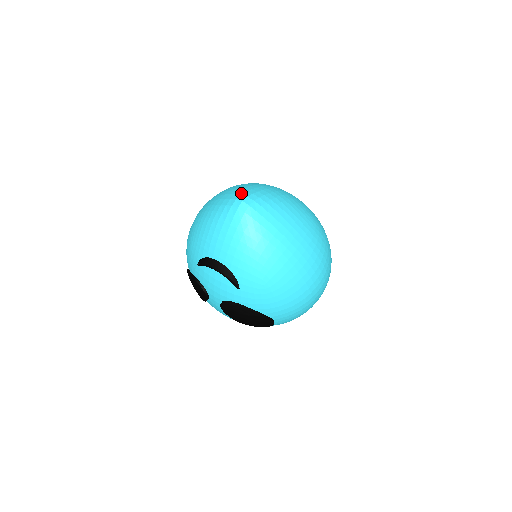
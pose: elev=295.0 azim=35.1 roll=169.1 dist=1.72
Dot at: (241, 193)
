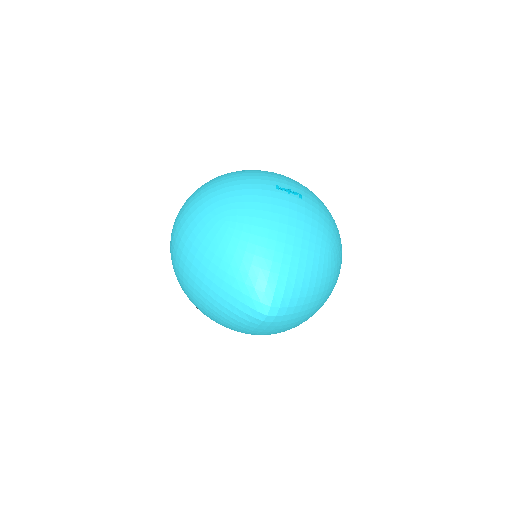
Dot at: (259, 299)
